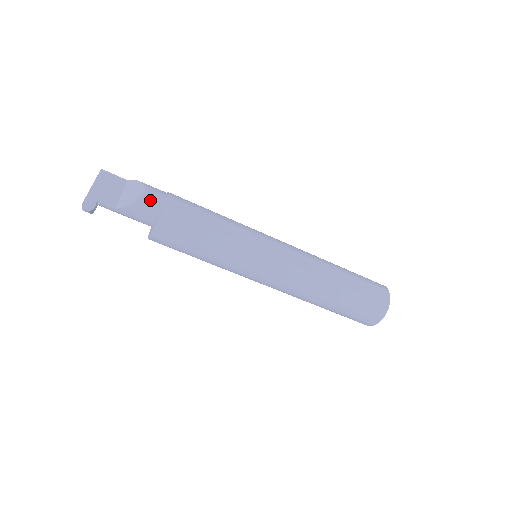
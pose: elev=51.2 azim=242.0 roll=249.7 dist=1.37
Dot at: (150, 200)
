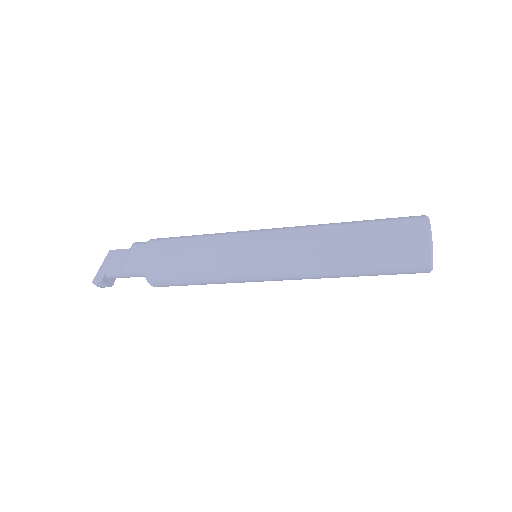
Dot at: (137, 252)
